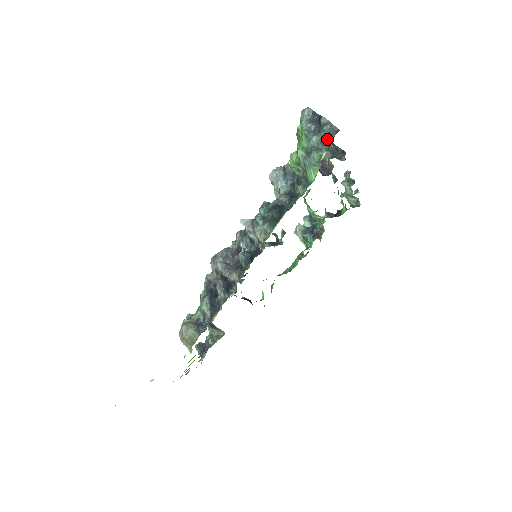
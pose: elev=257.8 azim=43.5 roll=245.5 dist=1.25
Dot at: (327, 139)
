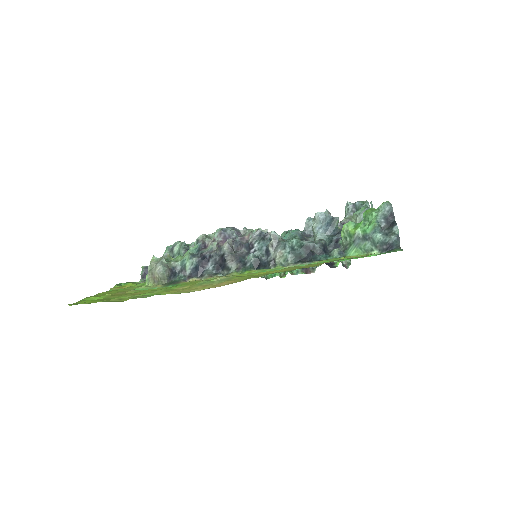
Dot at: (387, 245)
